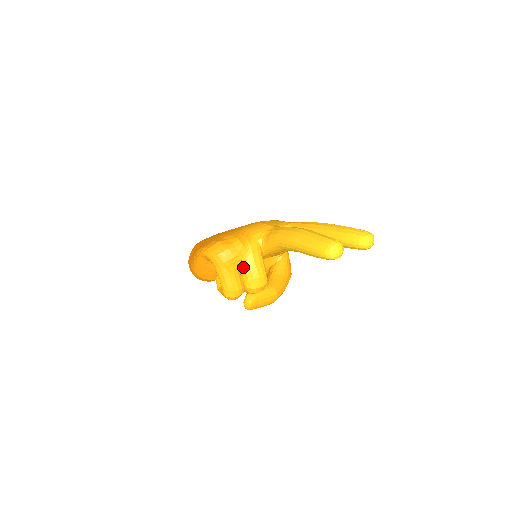
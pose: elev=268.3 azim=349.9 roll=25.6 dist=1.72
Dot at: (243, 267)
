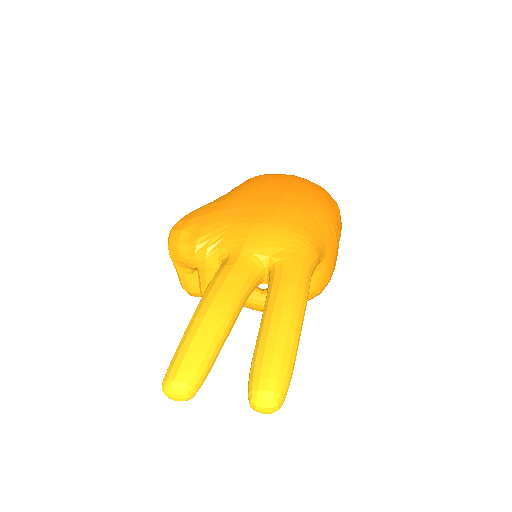
Dot at: (198, 275)
